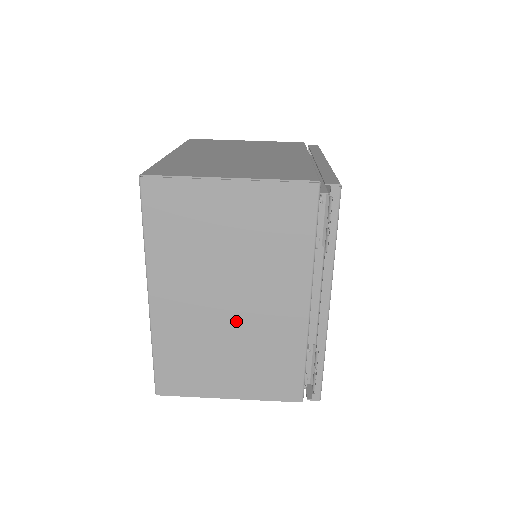
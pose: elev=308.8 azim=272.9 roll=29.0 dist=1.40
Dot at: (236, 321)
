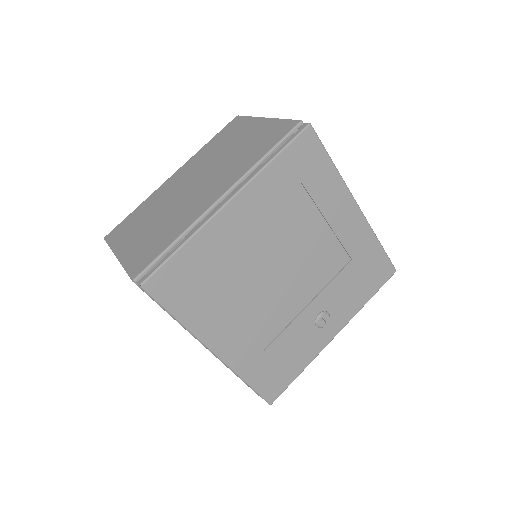
Dot at: (181, 199)
